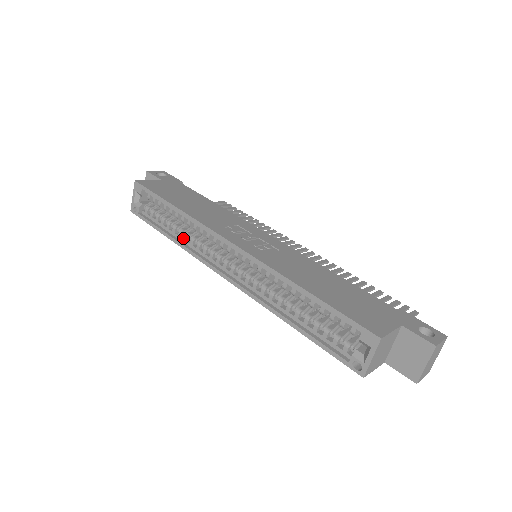
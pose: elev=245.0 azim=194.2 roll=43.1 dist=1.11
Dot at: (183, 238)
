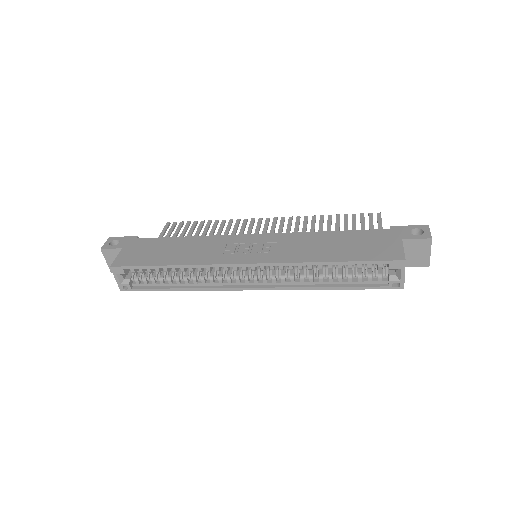
Dot at: (191, 283)
